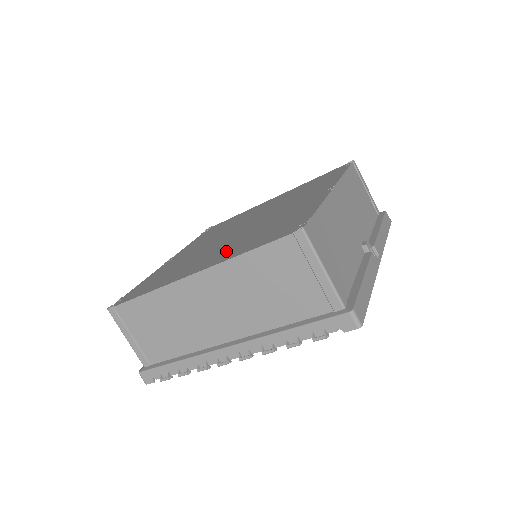
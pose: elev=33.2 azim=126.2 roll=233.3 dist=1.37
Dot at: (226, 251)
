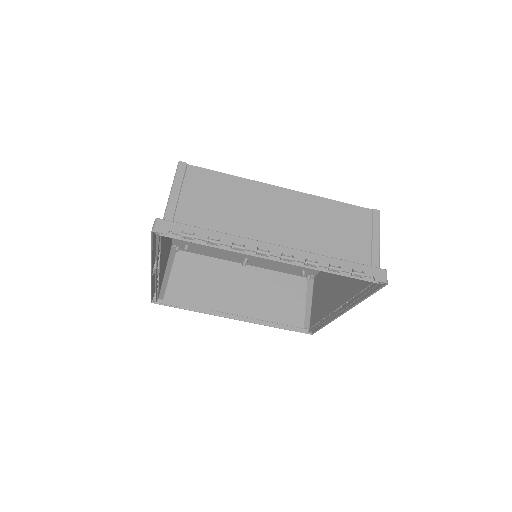
Dot at: occluded
